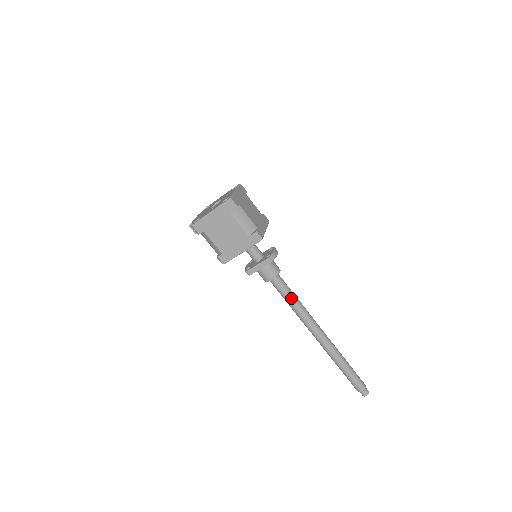
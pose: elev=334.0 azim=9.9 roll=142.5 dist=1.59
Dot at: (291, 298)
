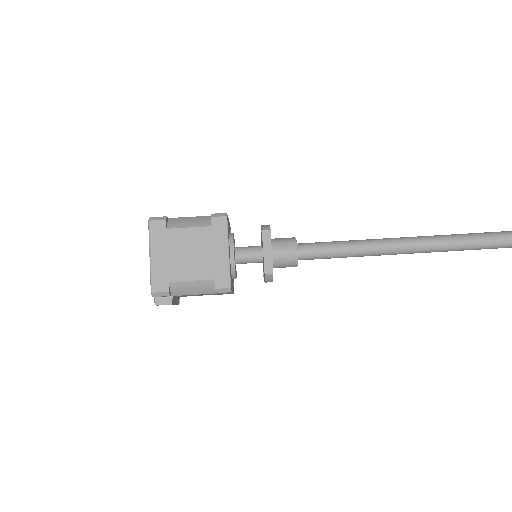
Dot at: (341, 245)
